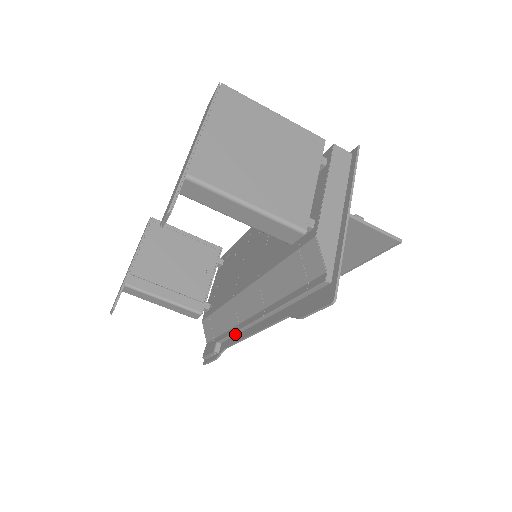
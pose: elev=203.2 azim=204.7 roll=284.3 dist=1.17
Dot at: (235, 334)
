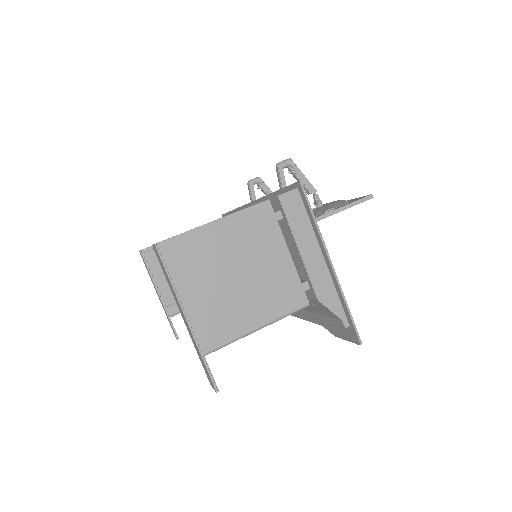
Dot at: occluded
